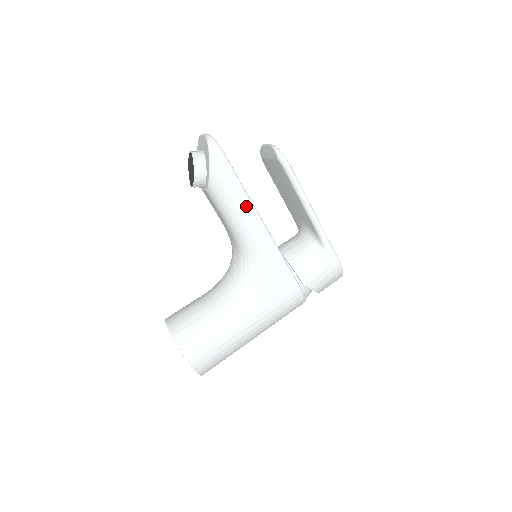
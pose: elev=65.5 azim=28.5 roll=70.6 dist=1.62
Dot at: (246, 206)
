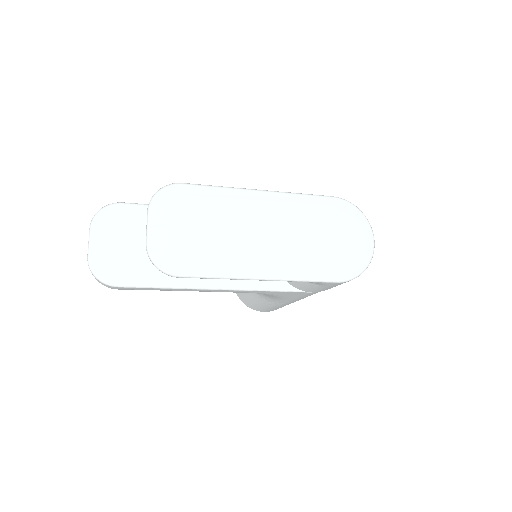
Dot at: (185, 290)
